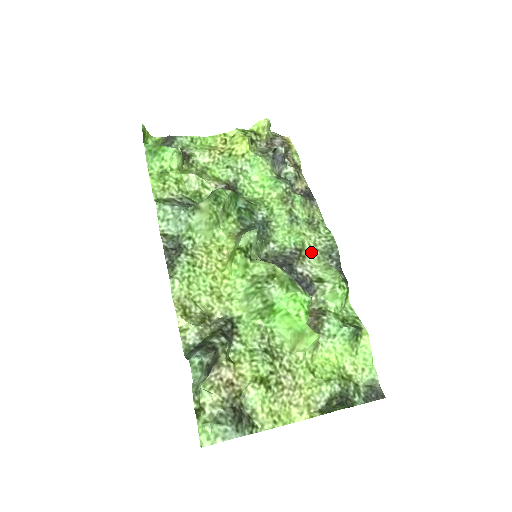
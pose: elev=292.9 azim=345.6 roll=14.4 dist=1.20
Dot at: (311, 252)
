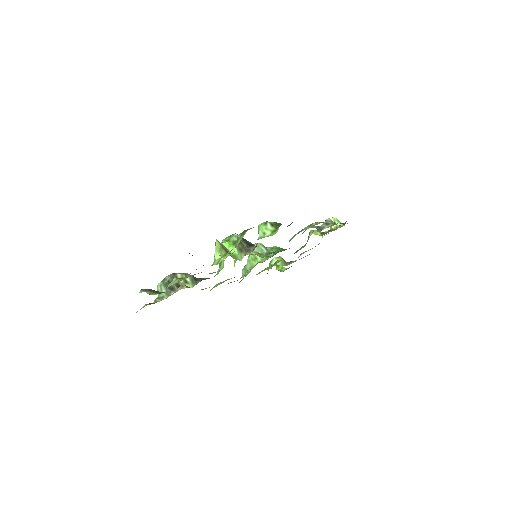
Dot at: occluded
